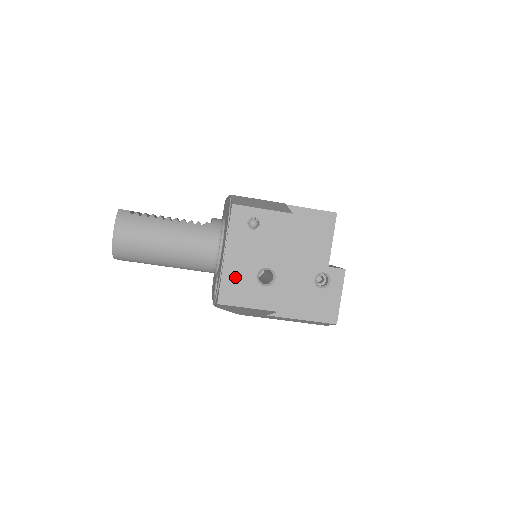
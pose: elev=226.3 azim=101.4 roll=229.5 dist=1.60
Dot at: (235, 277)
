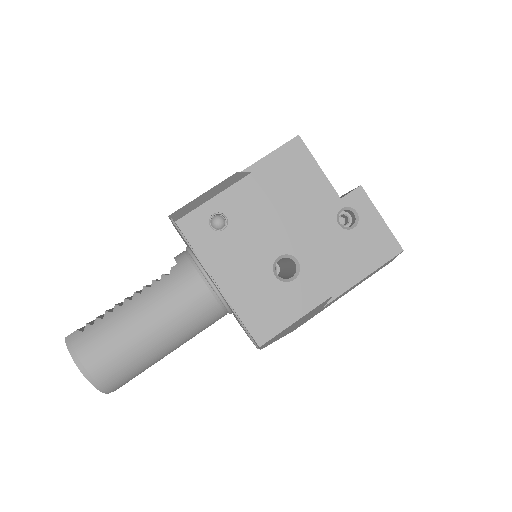
Dot at: (252, 300)
